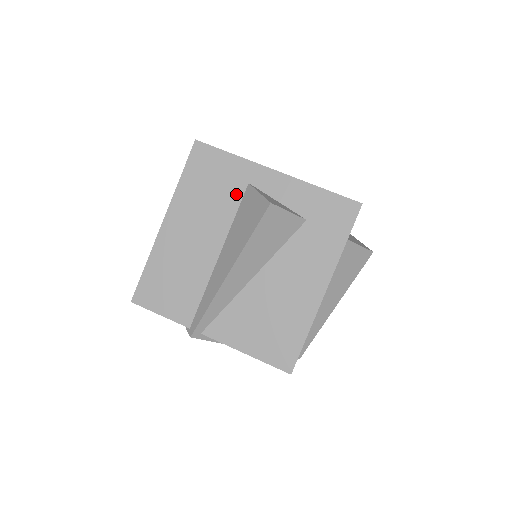
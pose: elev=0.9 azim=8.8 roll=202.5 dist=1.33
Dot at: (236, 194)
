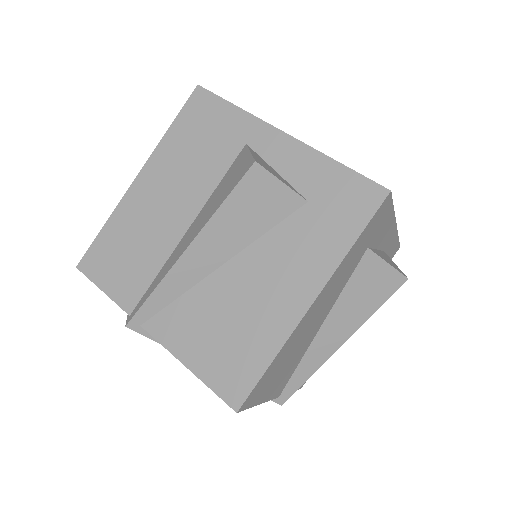
Dot at: (227, 155)
